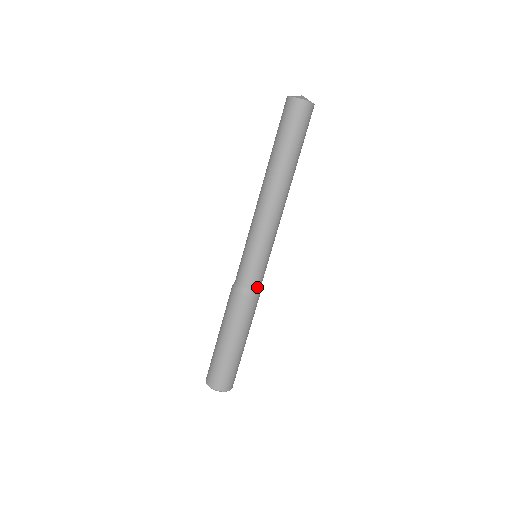
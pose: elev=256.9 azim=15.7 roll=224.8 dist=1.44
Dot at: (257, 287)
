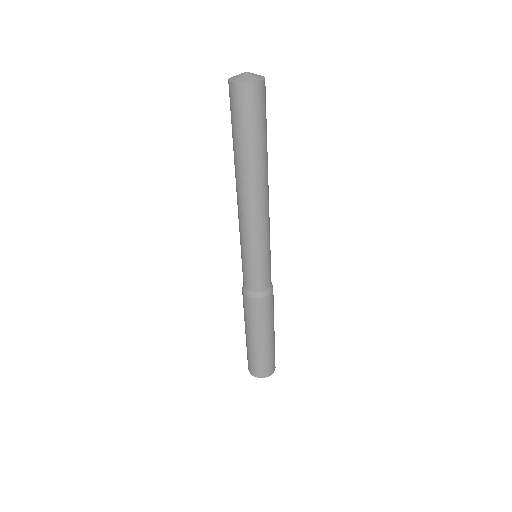
Dot at: (254, 289)
